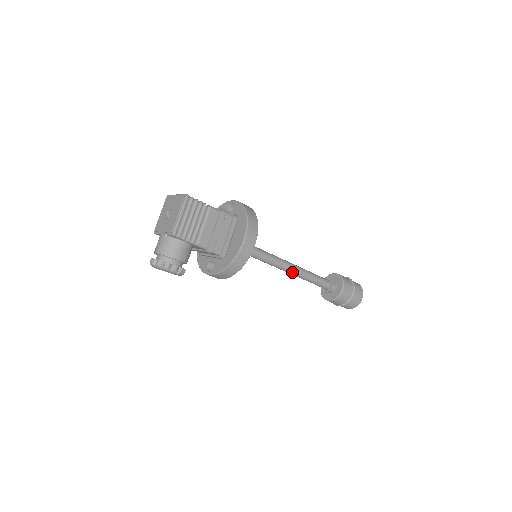
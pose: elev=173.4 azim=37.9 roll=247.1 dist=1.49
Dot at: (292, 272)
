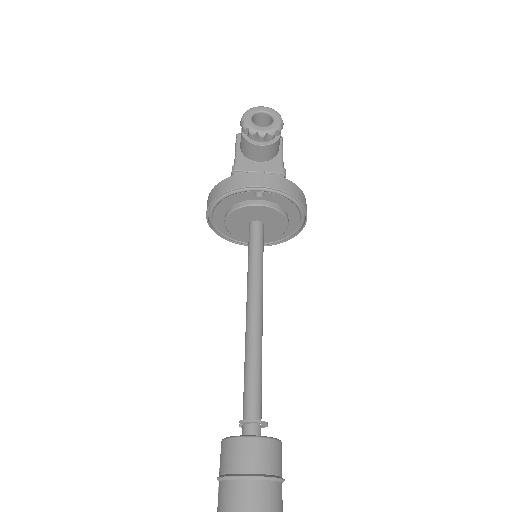
Dot at: (260, 323)
